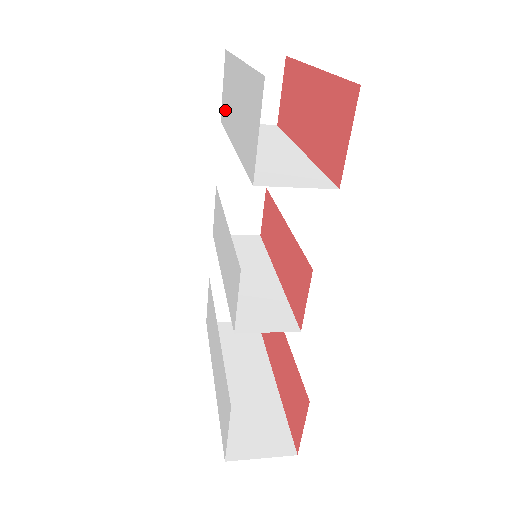
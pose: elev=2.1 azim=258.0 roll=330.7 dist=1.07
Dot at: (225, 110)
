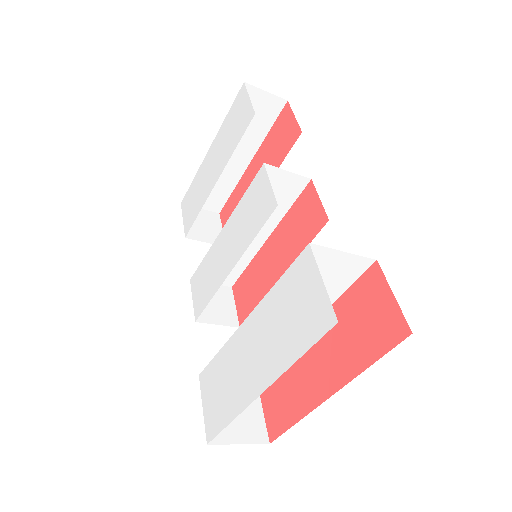
Dot at: (193, 212)
